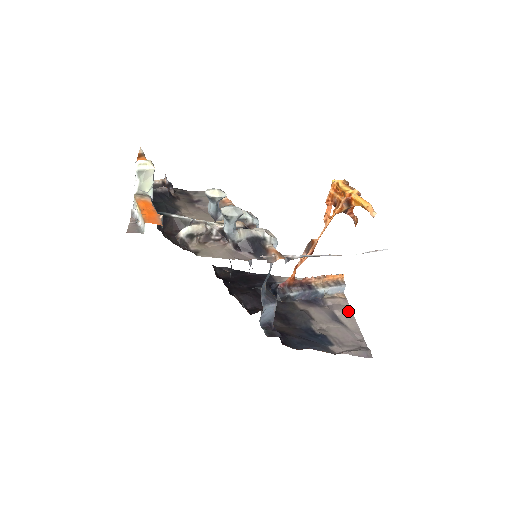
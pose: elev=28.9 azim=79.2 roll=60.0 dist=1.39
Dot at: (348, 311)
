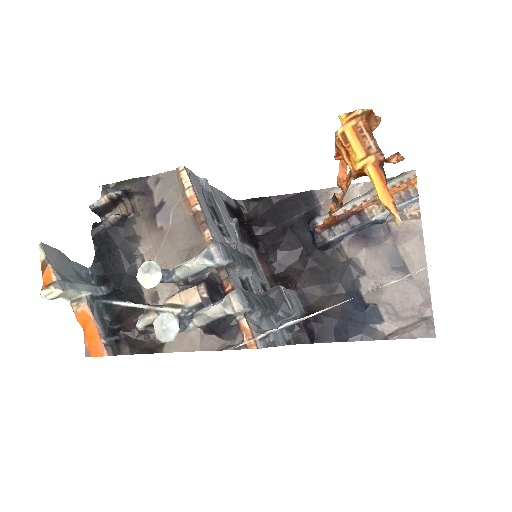
Dot at: (418, 244)
